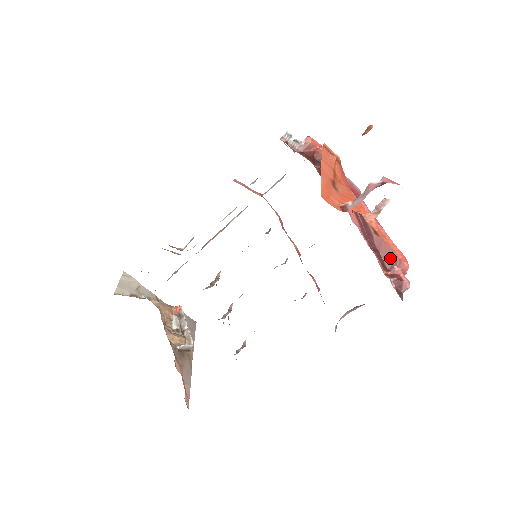
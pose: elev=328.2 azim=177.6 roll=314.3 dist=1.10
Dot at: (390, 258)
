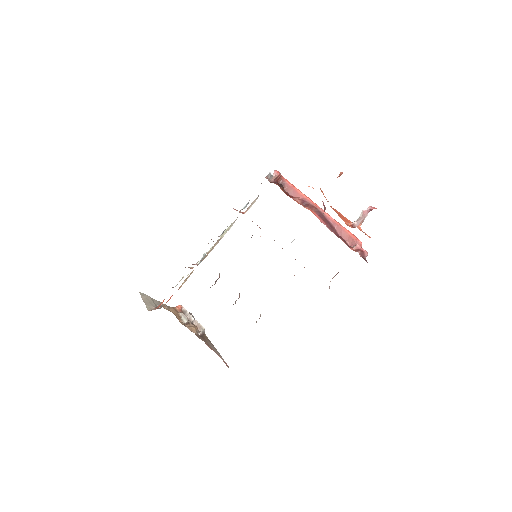
Dot at: (349, 240)
